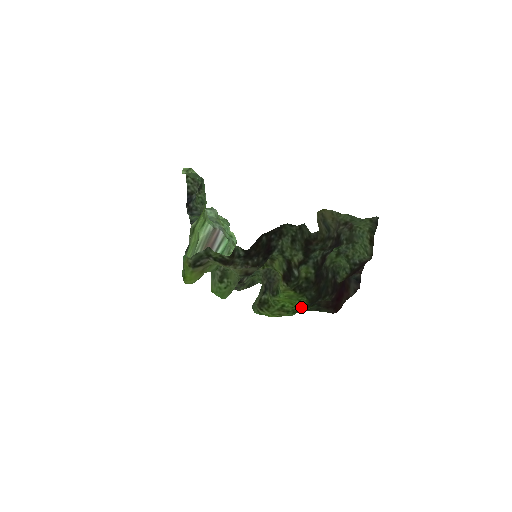
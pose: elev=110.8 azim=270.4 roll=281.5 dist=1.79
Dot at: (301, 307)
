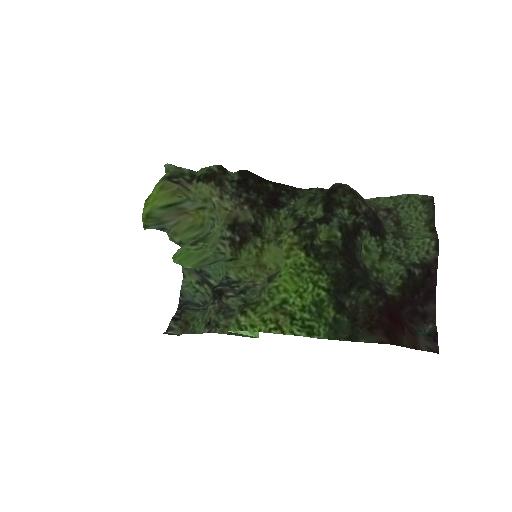
Dot at: (319, 323)
